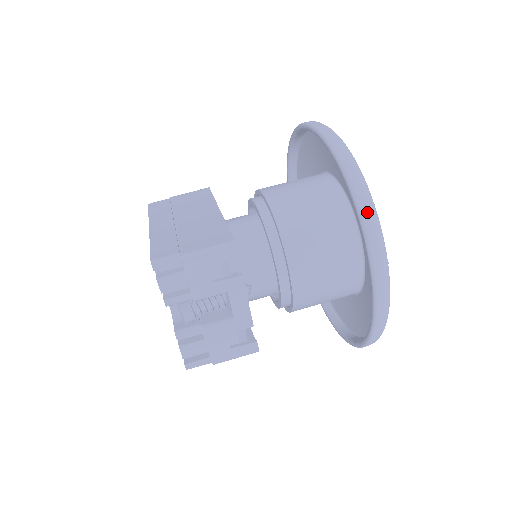
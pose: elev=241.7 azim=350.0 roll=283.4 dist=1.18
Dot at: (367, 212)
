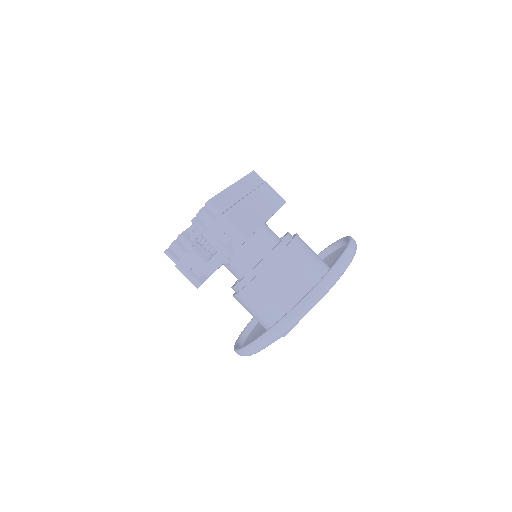
Dot at: (302, 307)
